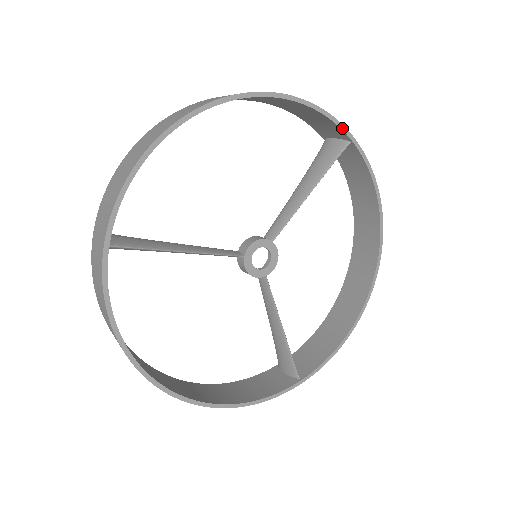
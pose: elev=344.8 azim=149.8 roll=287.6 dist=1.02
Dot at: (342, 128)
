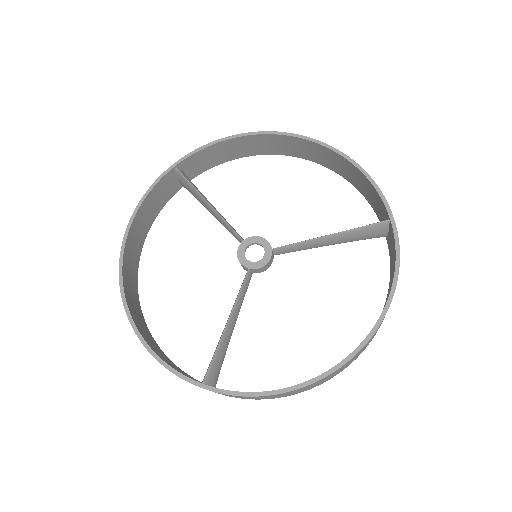
Dot at: (384, 202)
